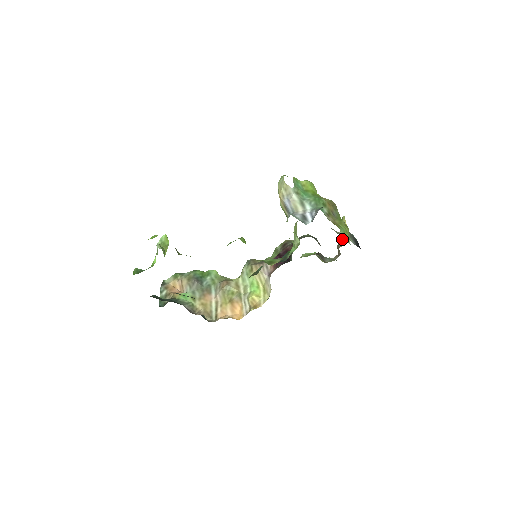
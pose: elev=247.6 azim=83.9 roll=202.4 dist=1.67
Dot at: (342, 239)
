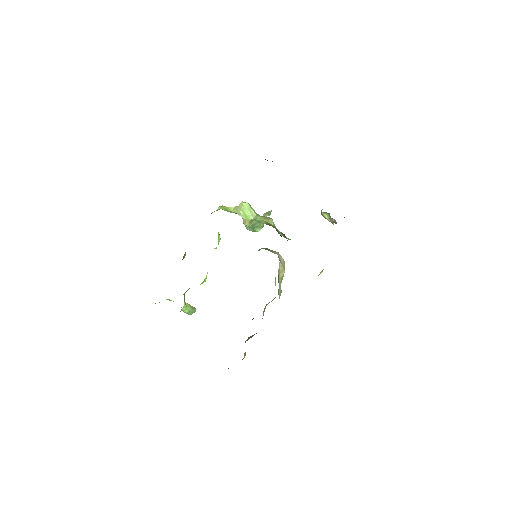
Dot at: occluded
